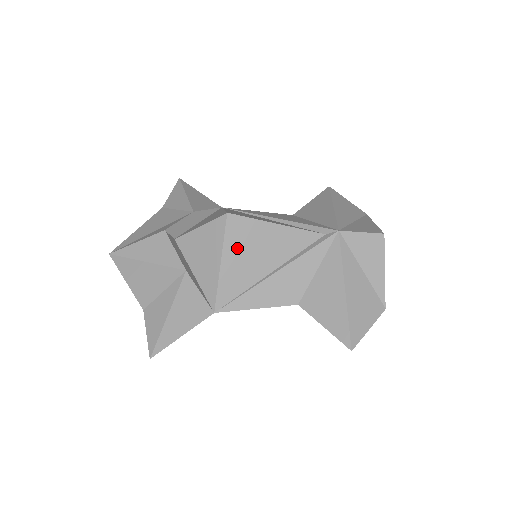
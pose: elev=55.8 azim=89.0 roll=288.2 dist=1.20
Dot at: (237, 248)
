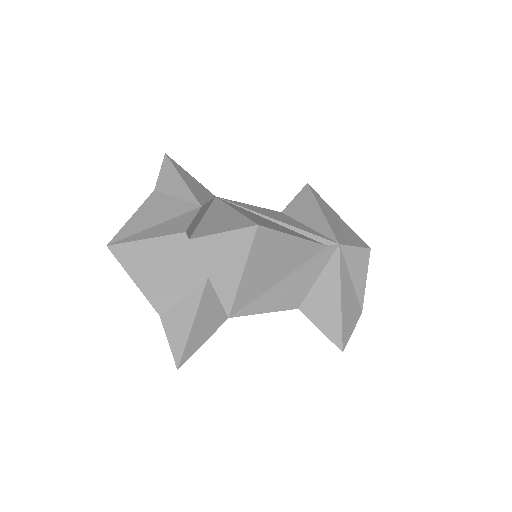
Dot at: (259, 258)
